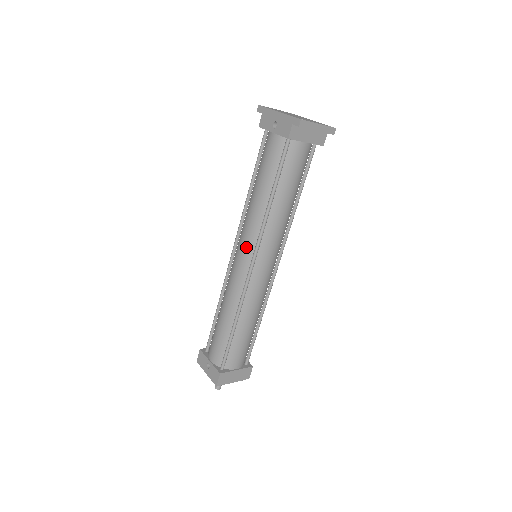
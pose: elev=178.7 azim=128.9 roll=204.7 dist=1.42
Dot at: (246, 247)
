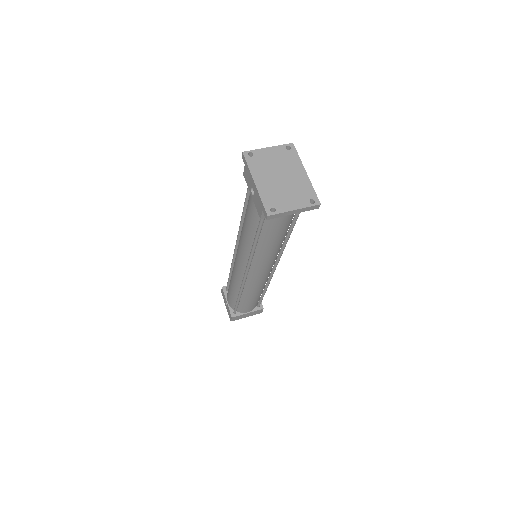
Dot at: (241, 260)
